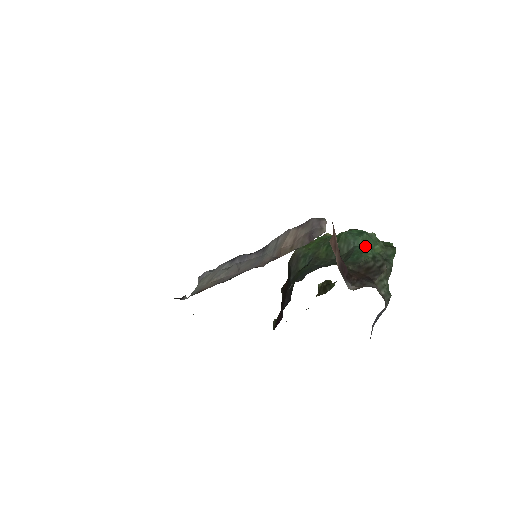
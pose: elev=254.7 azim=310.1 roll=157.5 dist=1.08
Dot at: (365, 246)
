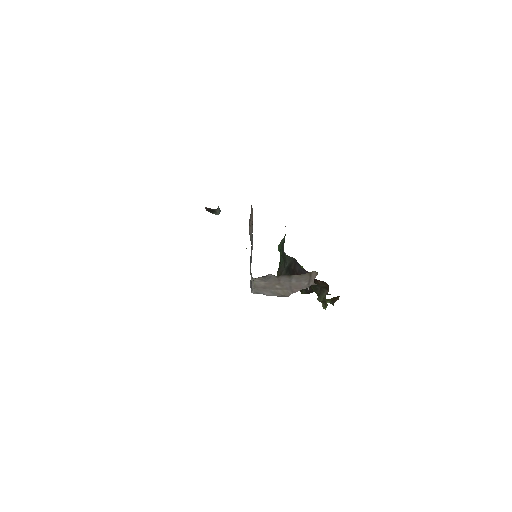
Dot at: occluded
